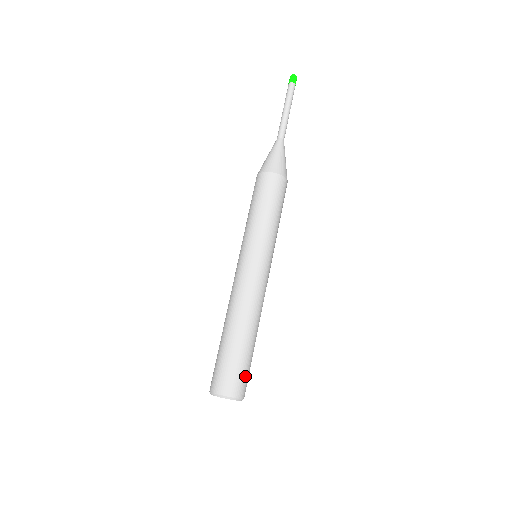
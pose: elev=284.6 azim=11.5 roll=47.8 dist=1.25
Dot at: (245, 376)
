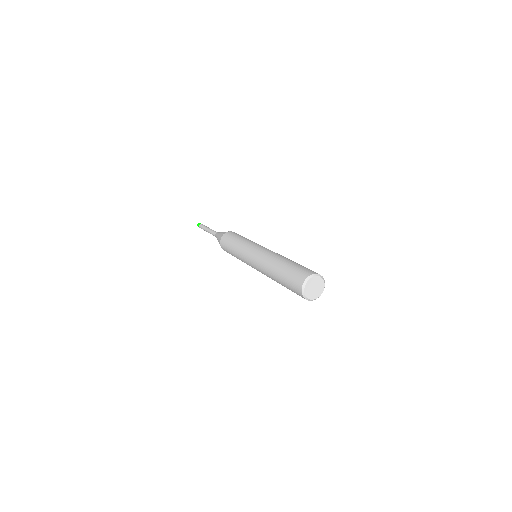
Dot at: occluded
